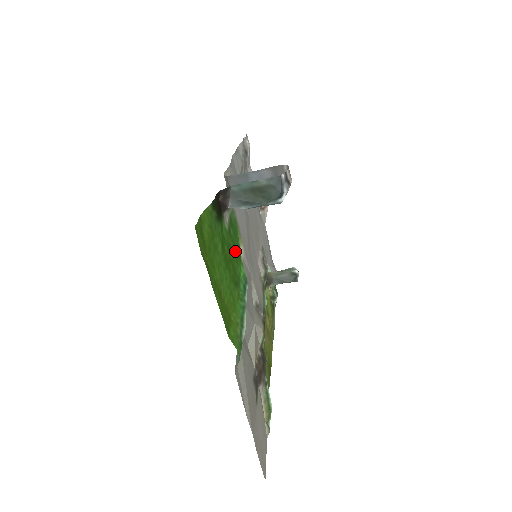
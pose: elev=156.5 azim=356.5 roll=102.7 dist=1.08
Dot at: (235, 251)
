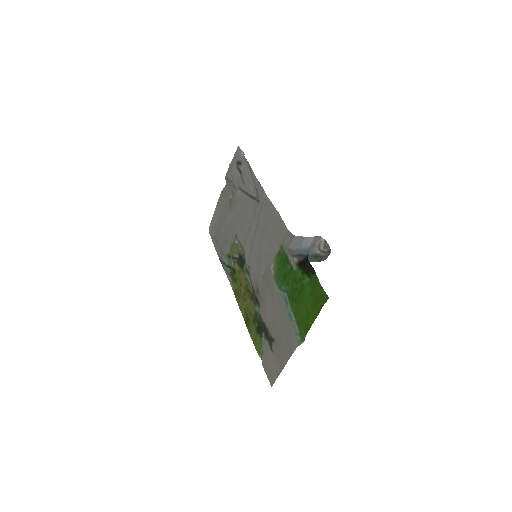
Dot at: (288, 278)
